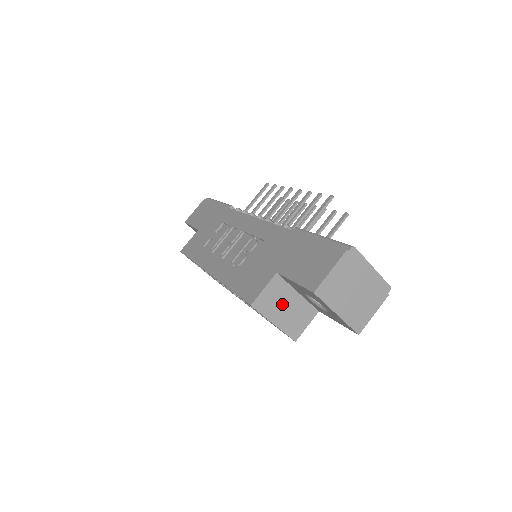
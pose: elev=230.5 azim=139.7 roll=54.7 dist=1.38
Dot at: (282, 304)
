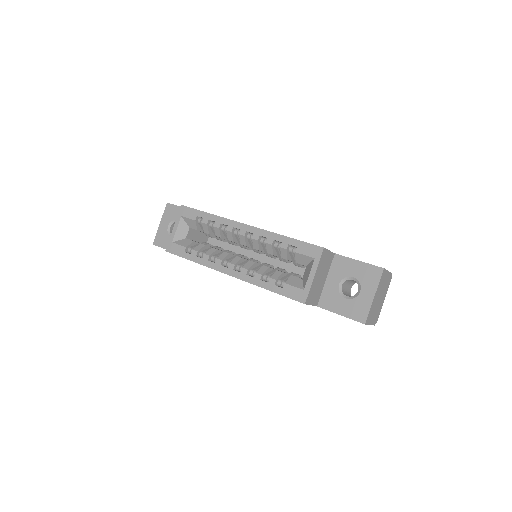
Dot at: (322, 272)
